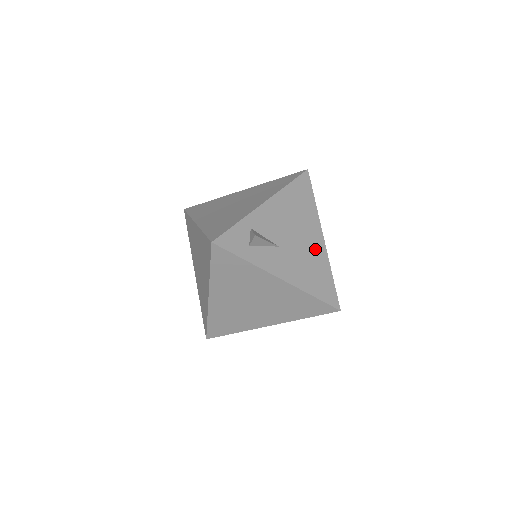
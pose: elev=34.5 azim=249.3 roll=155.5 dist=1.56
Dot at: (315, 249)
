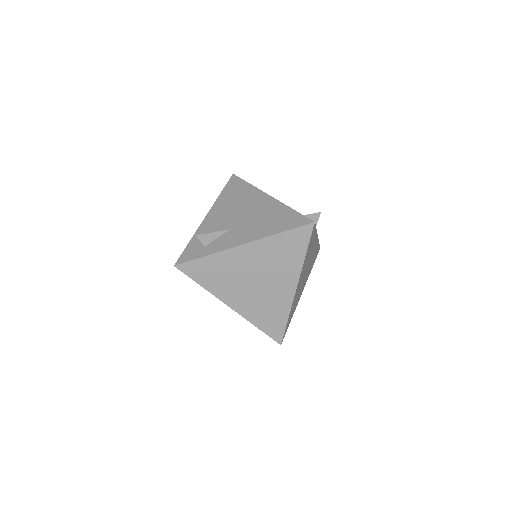
Dot at: (265, 207)
